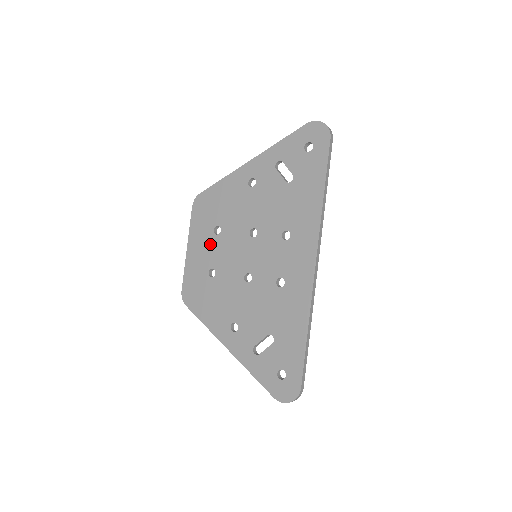
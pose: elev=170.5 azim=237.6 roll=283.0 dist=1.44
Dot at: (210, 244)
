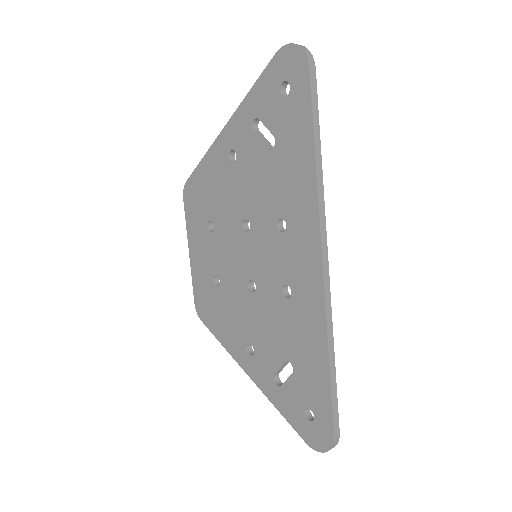
Dot at: (208, 245)
